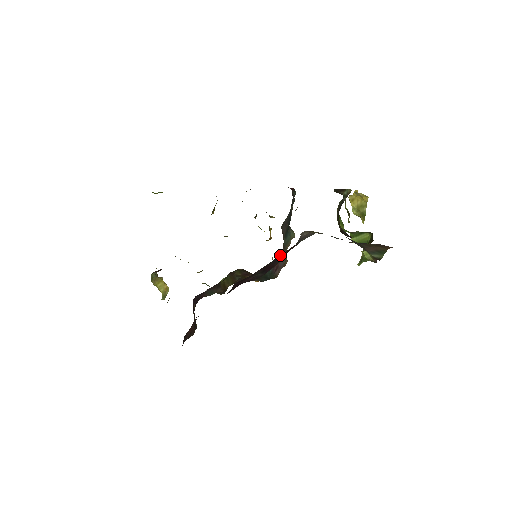
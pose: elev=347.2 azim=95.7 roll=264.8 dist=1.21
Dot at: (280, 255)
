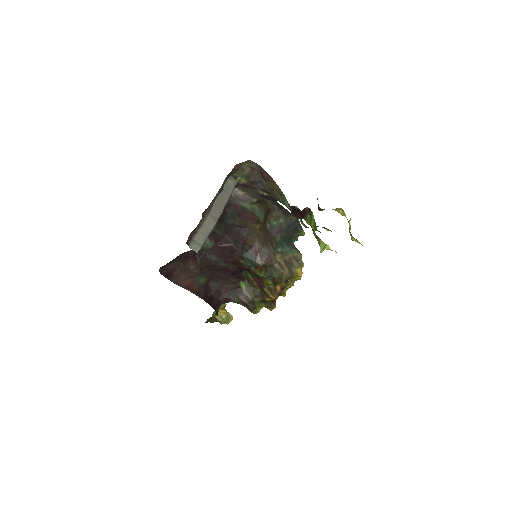
Dot at: (236, 219)
